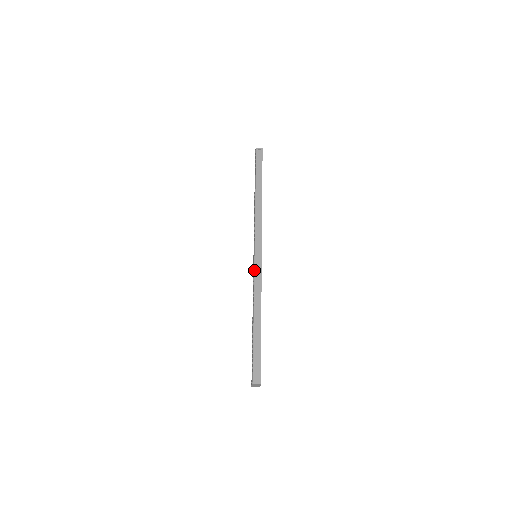
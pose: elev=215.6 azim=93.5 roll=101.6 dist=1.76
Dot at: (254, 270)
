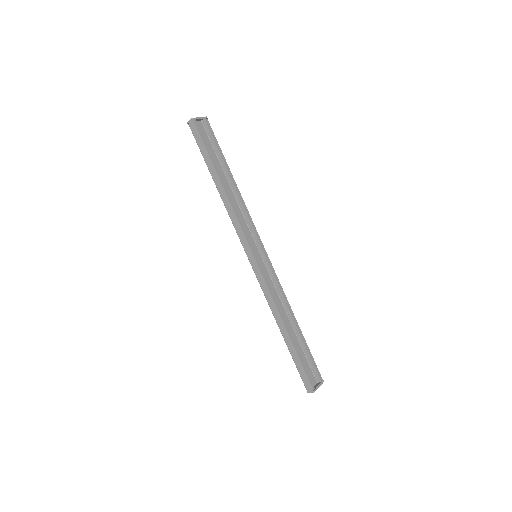
Dot at: occluded
